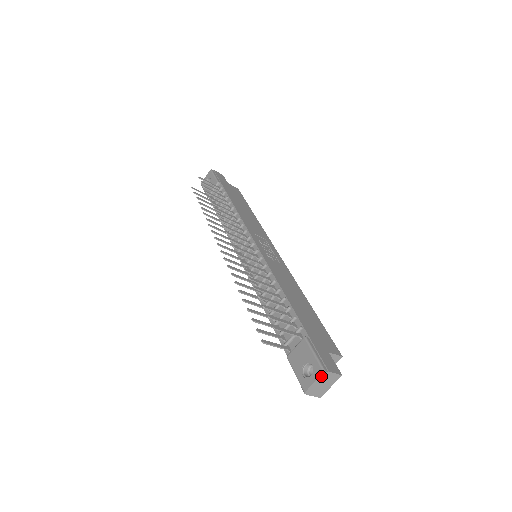
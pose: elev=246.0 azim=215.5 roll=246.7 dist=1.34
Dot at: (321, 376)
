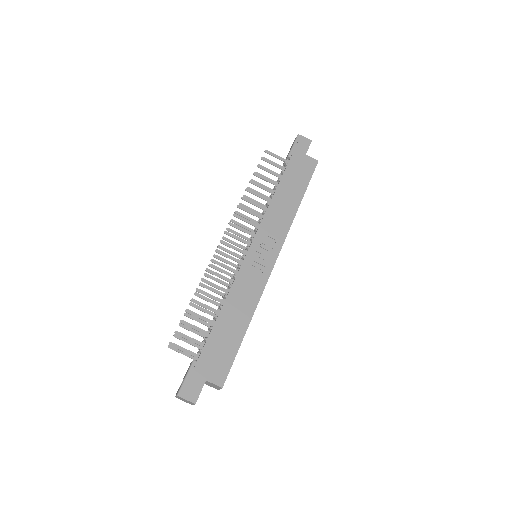
Dot at: (177, 396)
